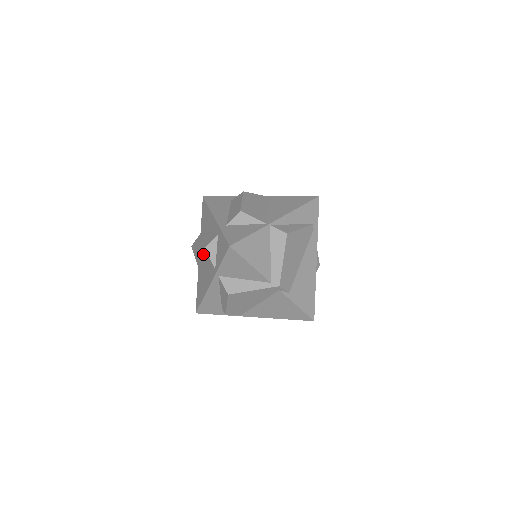
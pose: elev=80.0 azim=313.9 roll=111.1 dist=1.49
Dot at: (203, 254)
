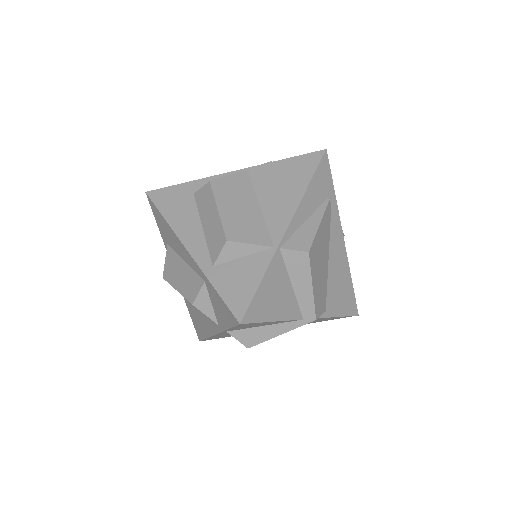
Dot at: occluded
